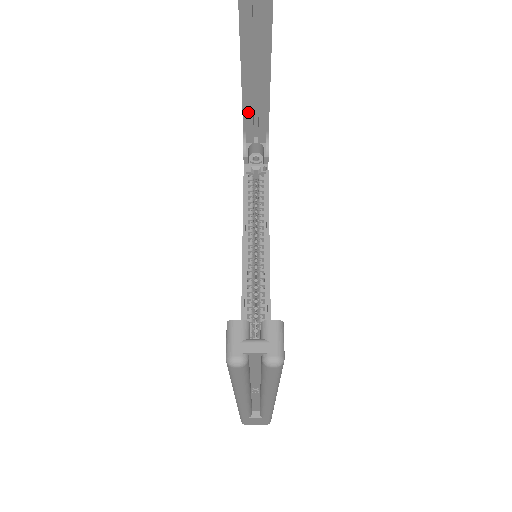
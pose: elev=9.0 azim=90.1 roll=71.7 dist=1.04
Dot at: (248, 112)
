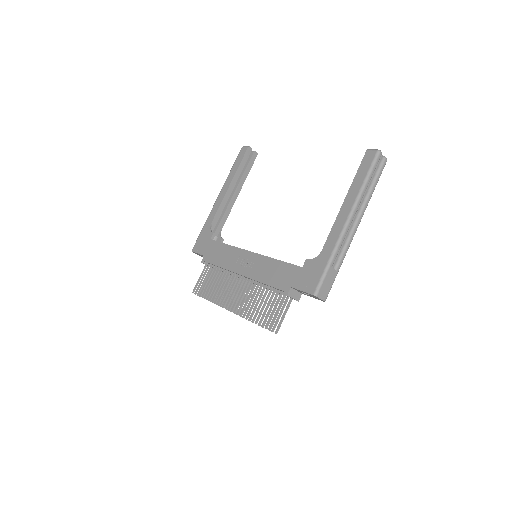
Dot at: (220, 210)
